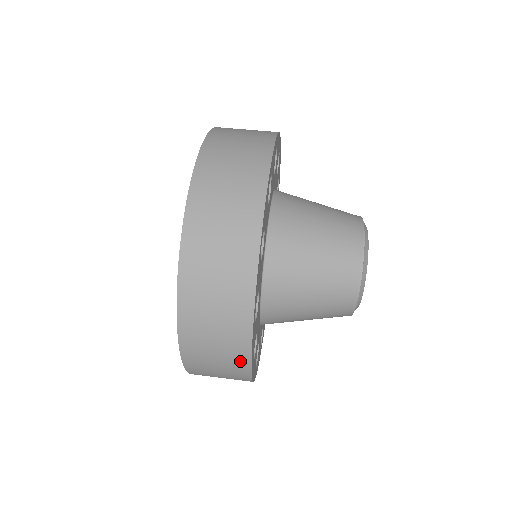
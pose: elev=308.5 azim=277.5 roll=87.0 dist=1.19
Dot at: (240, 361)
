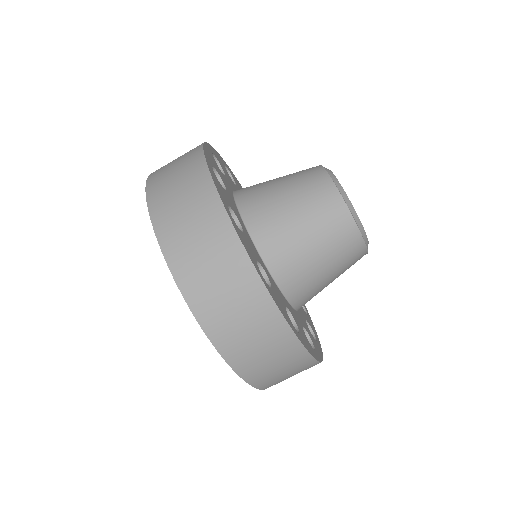
Dot at: occluded
